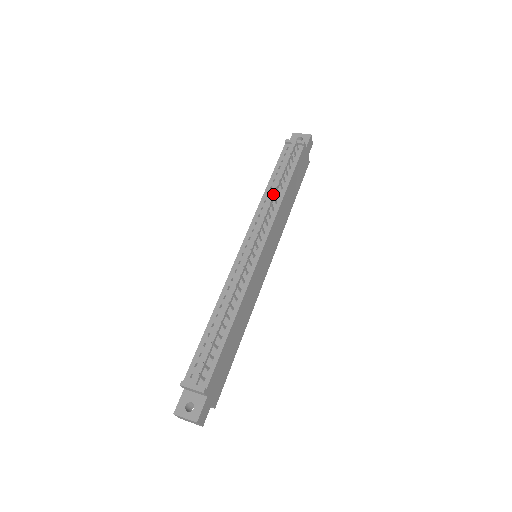
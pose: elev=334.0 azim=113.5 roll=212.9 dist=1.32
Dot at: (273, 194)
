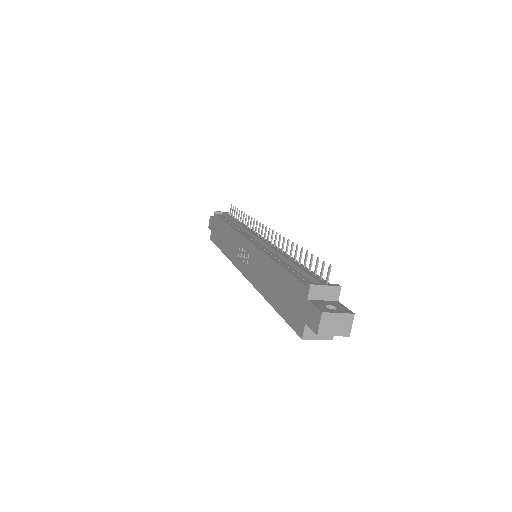
Dot at: (249, 216)
